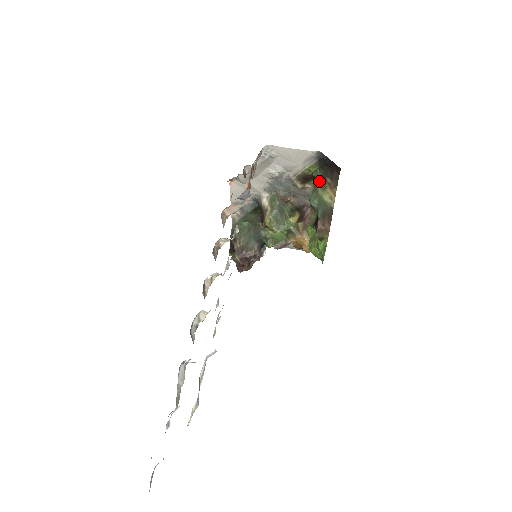
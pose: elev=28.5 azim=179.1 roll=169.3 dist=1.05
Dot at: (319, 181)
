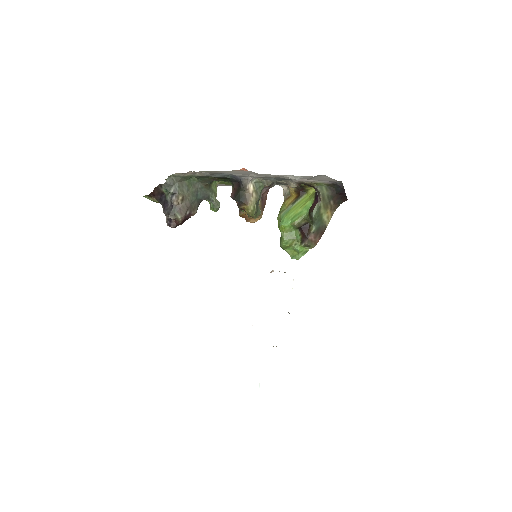
Dot at: (324, 199)
